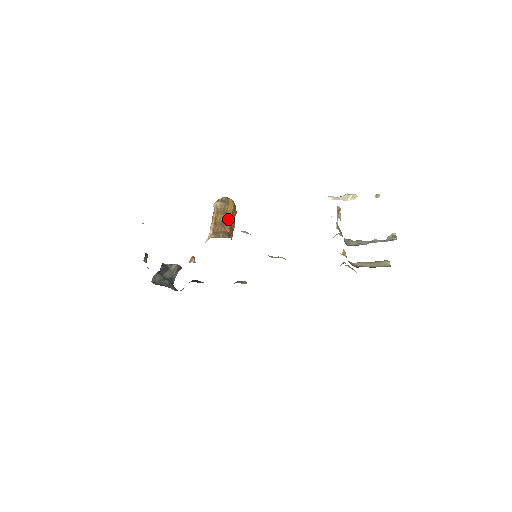
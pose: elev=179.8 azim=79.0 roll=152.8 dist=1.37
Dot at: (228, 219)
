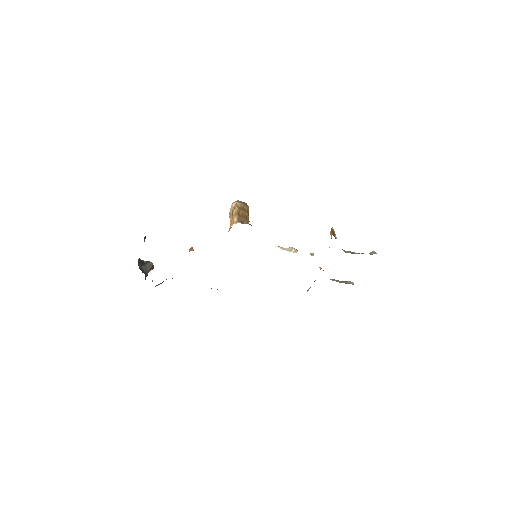
Dot at: (248, 215)
